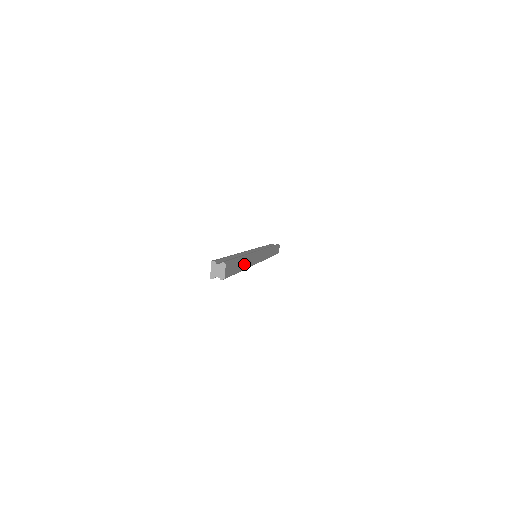
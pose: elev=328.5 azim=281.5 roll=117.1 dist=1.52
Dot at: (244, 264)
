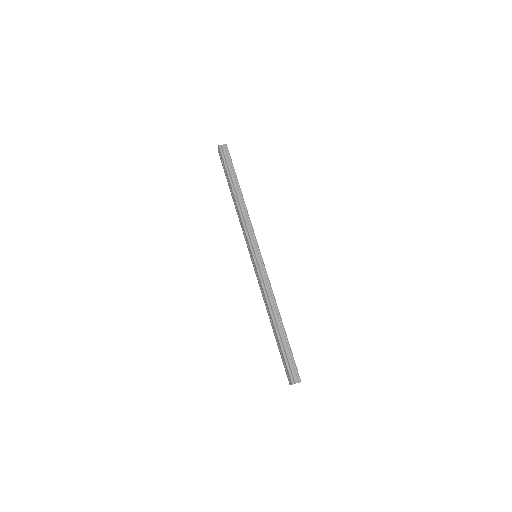
Dot at: occluded
